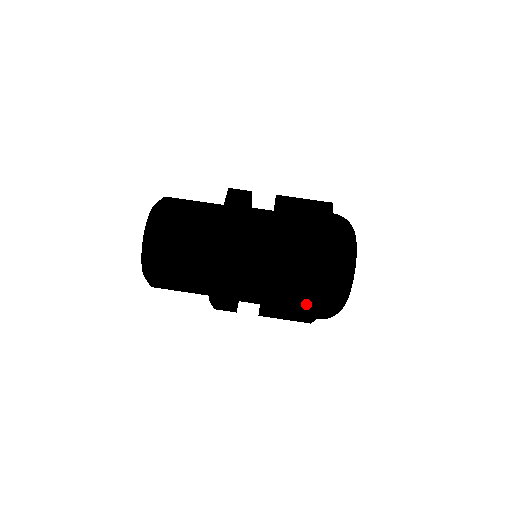
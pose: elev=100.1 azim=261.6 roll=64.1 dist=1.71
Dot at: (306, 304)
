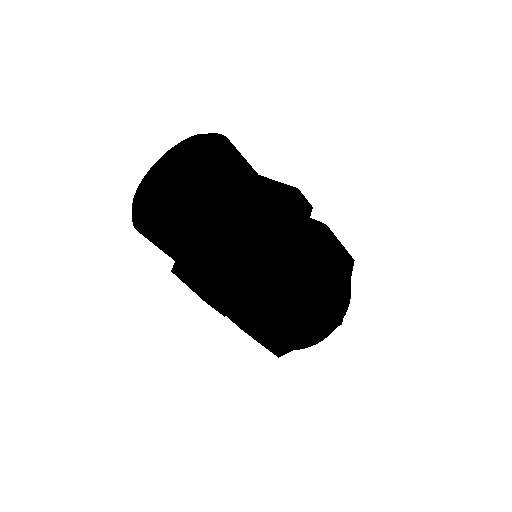
Dot at: (279, 346)
